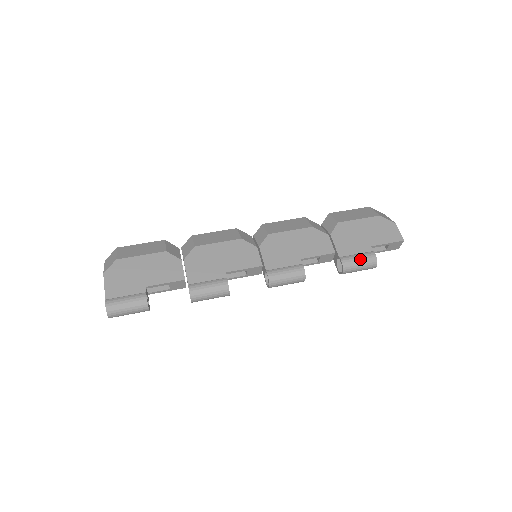
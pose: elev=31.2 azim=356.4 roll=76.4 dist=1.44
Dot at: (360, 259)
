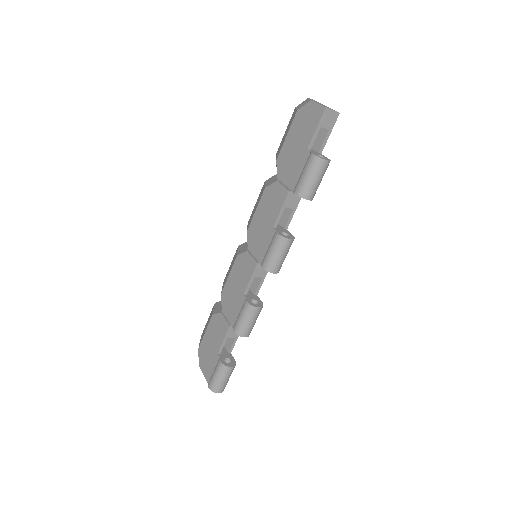
Dot at: (305, 174)
